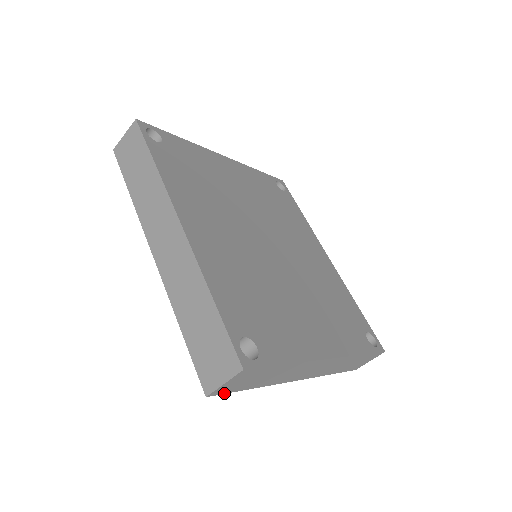
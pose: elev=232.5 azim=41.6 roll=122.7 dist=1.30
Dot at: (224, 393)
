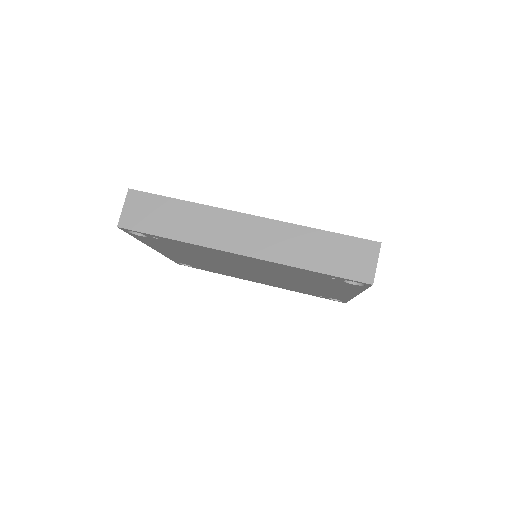
Dot at: (370, 286)
